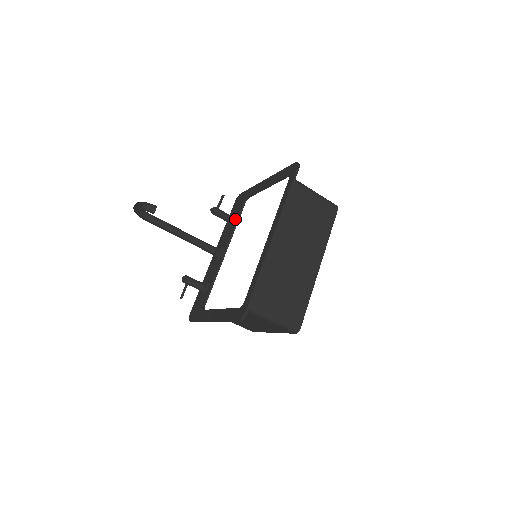
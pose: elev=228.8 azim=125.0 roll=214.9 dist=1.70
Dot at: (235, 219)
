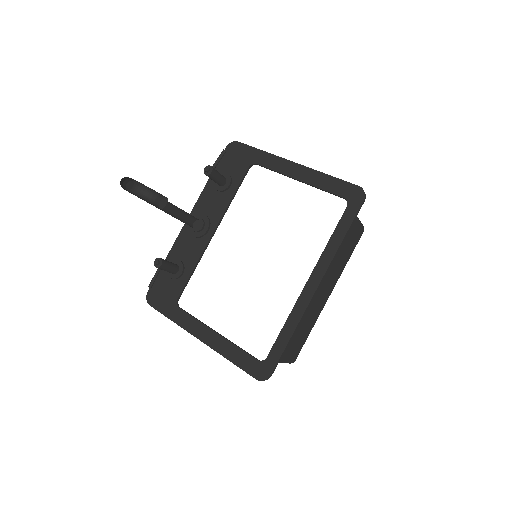
Dot at: (231, 187)
